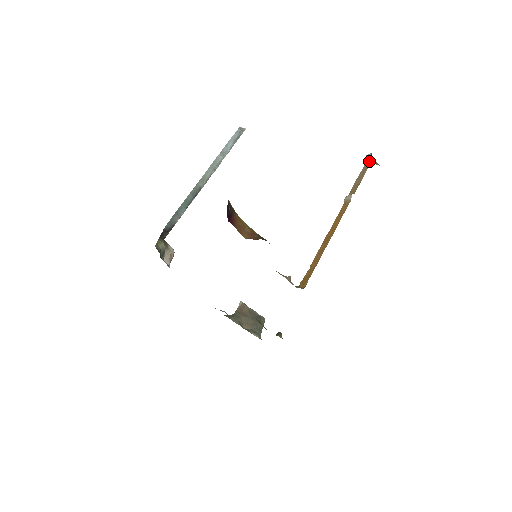
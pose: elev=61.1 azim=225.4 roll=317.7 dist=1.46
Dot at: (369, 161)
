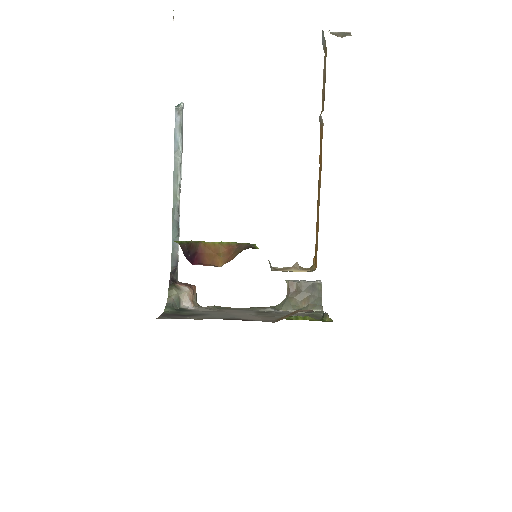
Dot at: (324, 45)
